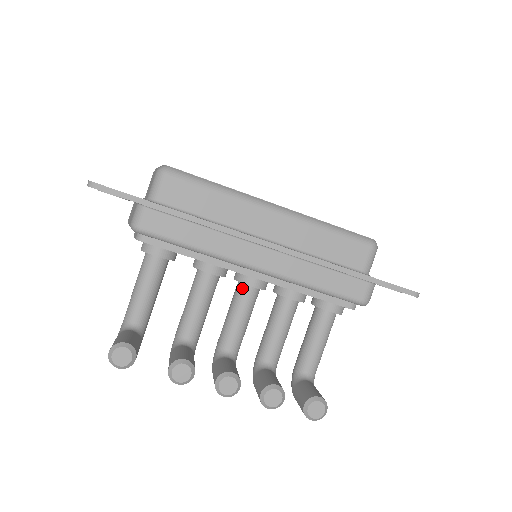
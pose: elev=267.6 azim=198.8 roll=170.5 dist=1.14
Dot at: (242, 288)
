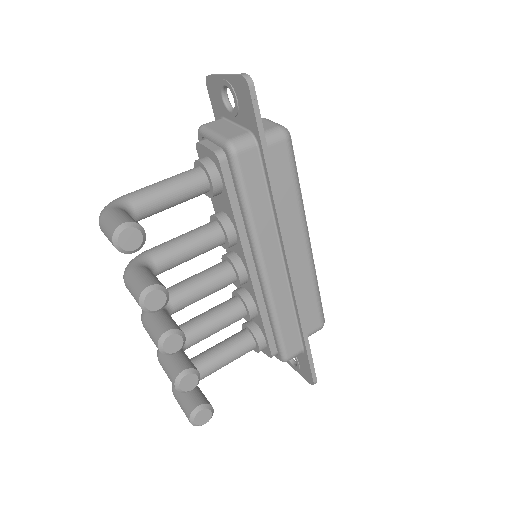
Dot at: (229, 270)
